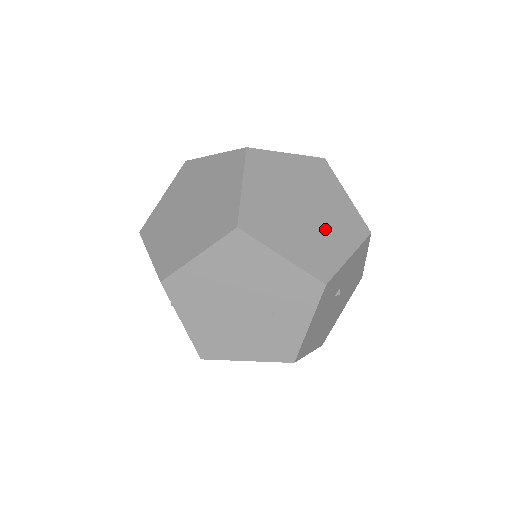
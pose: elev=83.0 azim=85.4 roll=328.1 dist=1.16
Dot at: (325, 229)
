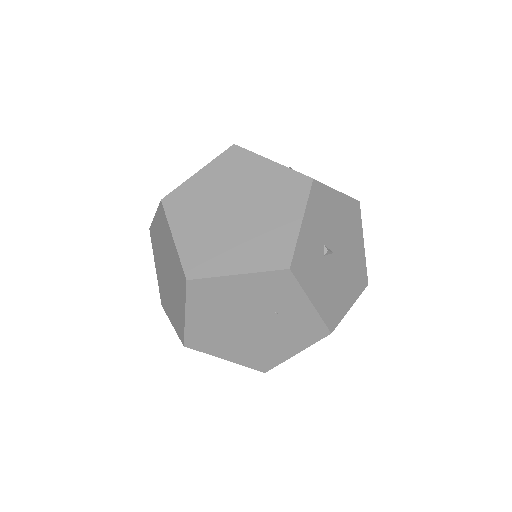
Dot at: (265, 215)
